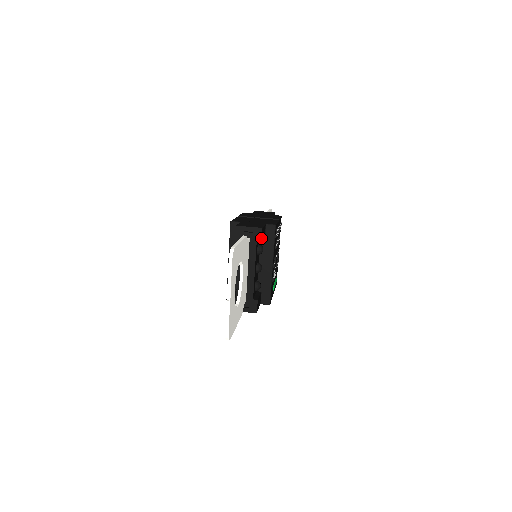
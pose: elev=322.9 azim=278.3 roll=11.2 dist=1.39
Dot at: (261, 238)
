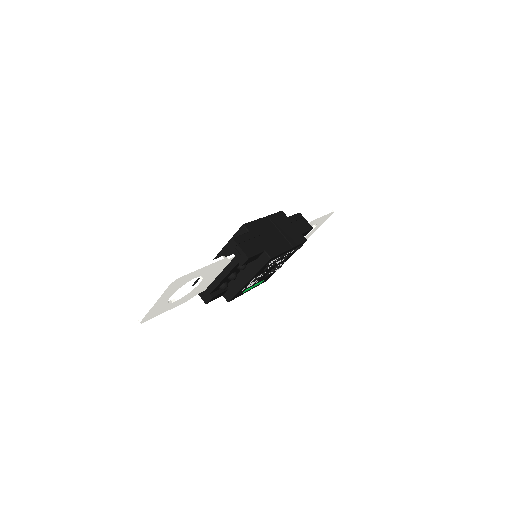
Dot at: (243, 264)
